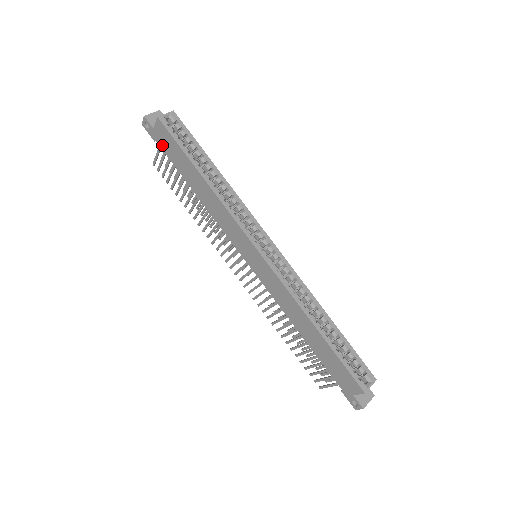
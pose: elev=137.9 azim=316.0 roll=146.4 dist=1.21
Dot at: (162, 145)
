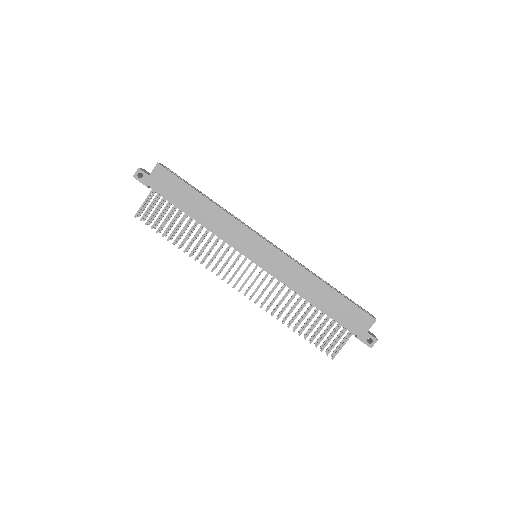
Dot at: (158, 187)
